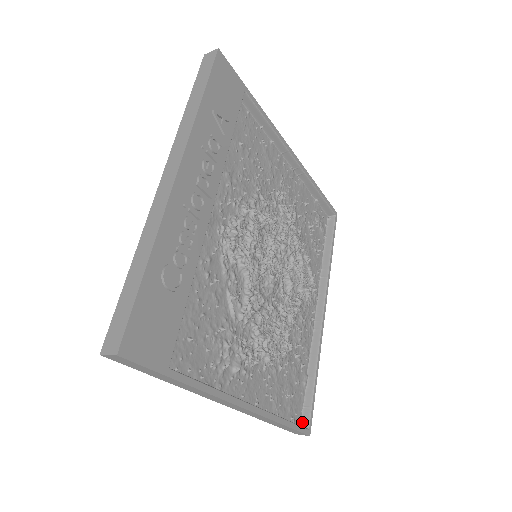
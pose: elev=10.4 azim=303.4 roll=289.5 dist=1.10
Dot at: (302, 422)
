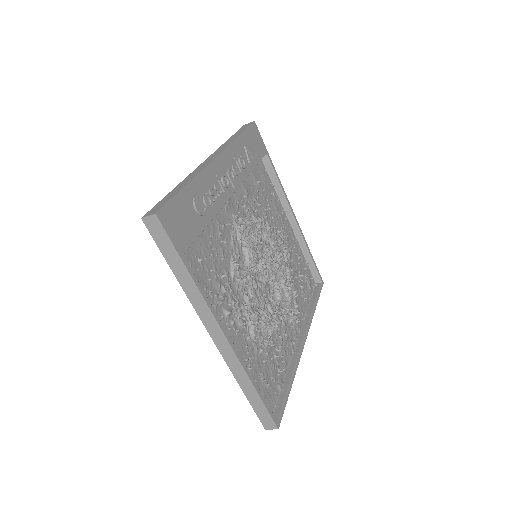
Dot at: occluded
